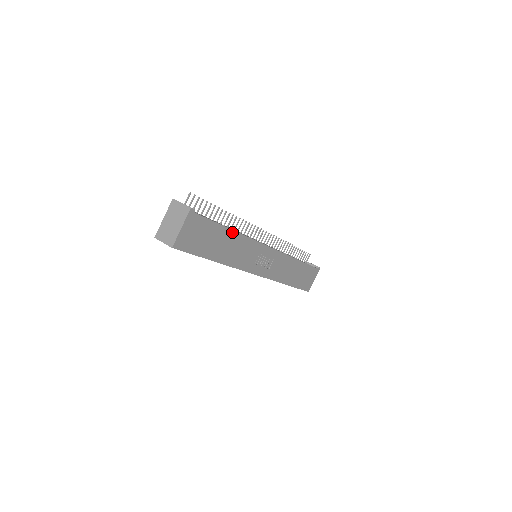
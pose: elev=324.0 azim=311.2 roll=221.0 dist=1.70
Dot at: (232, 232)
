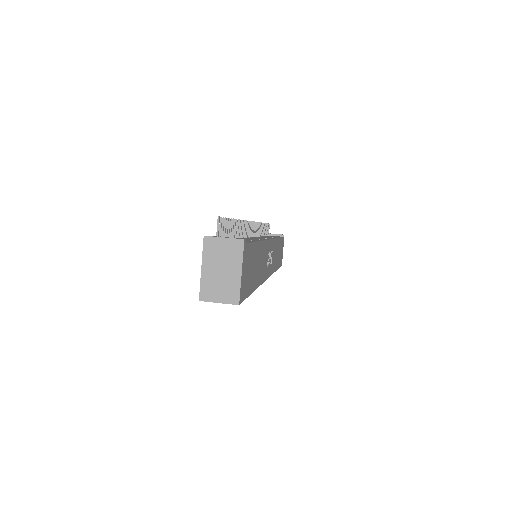
Dot at: (259, 244)
